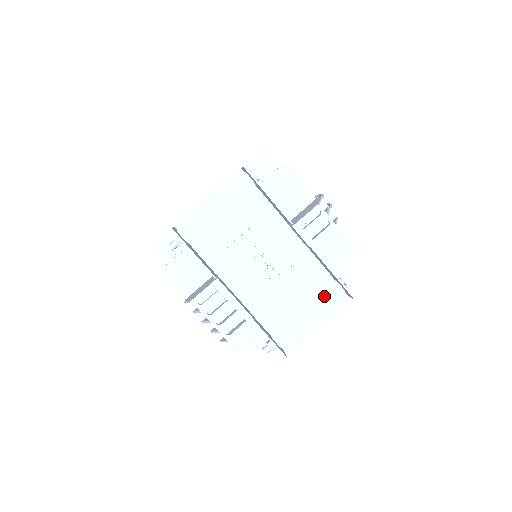
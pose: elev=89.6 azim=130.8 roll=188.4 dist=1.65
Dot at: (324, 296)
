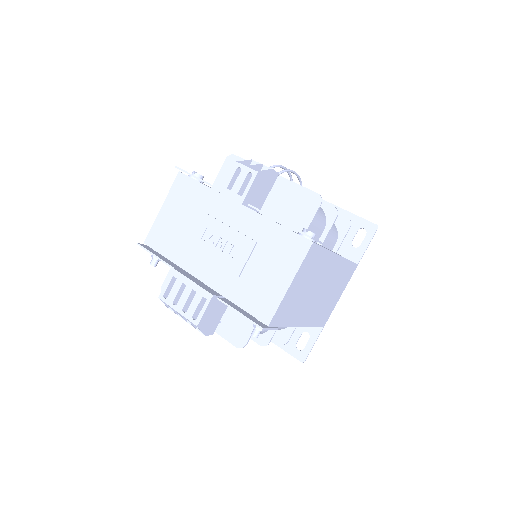
Dot at: (284, 250)
